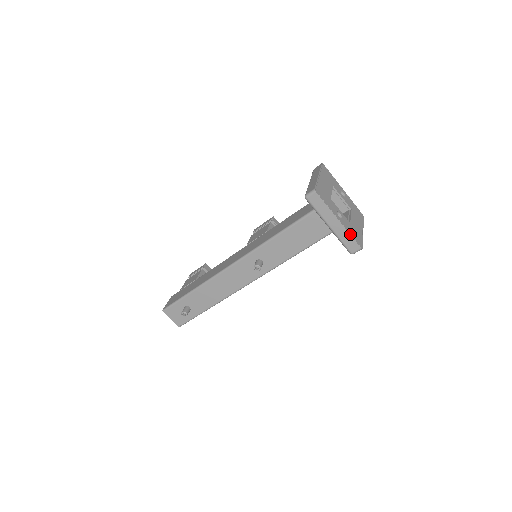
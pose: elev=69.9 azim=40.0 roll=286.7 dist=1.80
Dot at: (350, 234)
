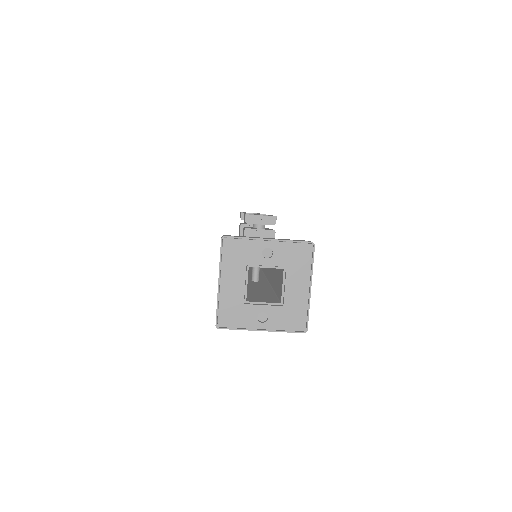
Dot at: (283, 331)
